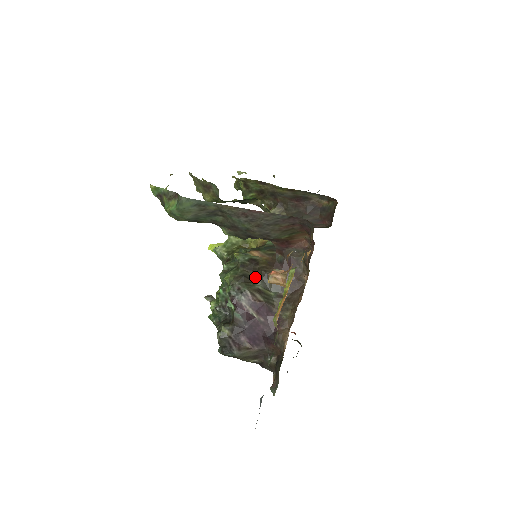
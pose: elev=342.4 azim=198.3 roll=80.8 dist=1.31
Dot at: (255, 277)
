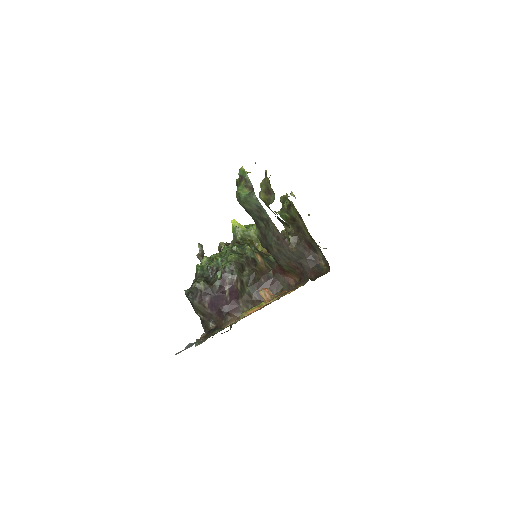
Dot at: (247, 272)
